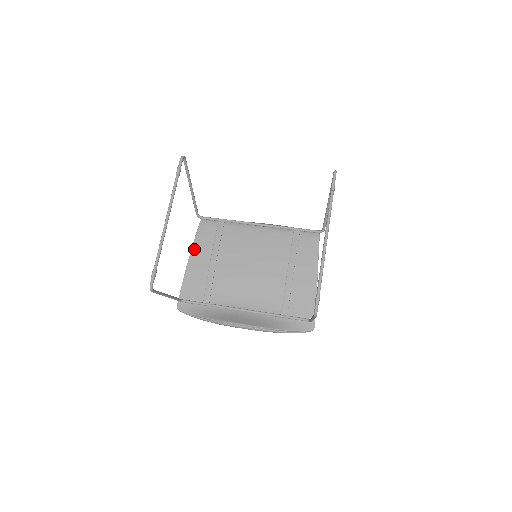
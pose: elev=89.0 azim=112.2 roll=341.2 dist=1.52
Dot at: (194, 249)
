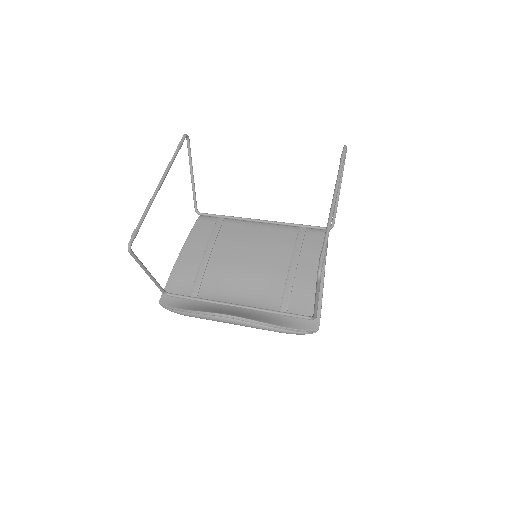
Dot at: (188, 242)
